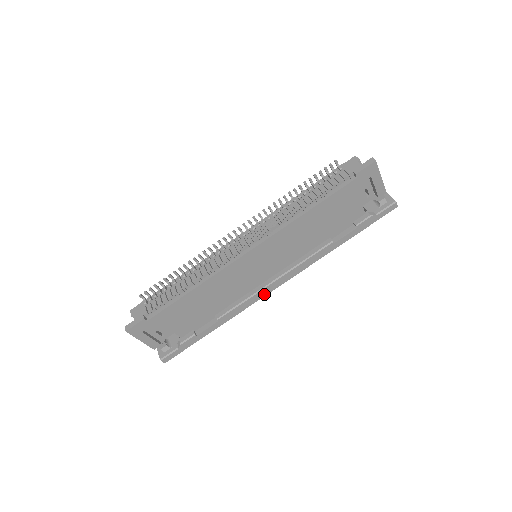
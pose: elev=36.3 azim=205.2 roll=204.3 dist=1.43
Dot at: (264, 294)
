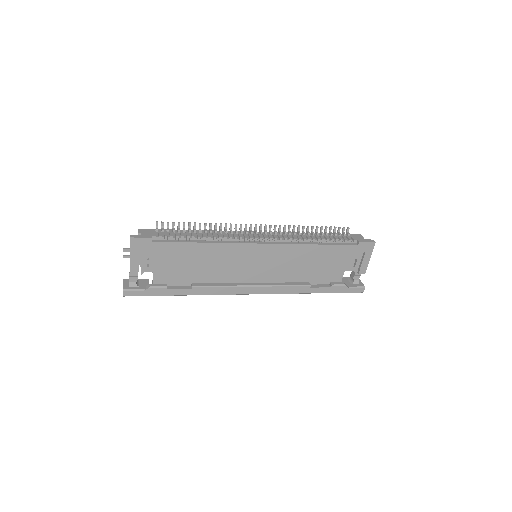
Dot at: (239, 292)
